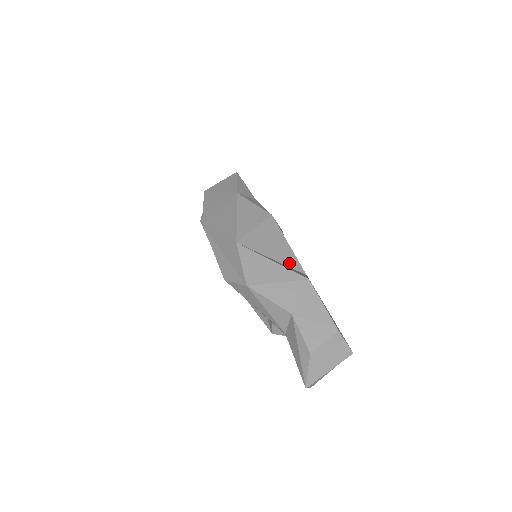
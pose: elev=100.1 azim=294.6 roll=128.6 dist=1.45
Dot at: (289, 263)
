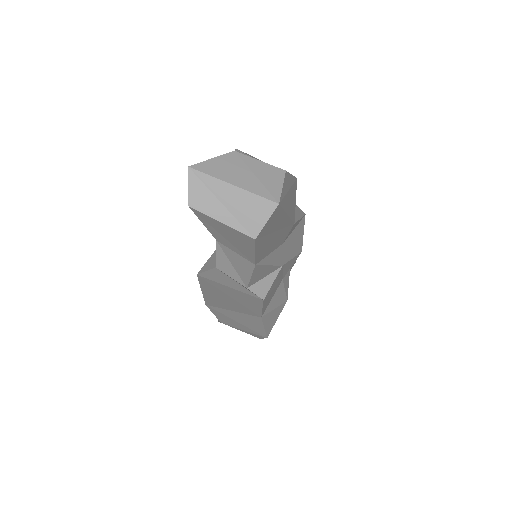
Dot at: occluded
